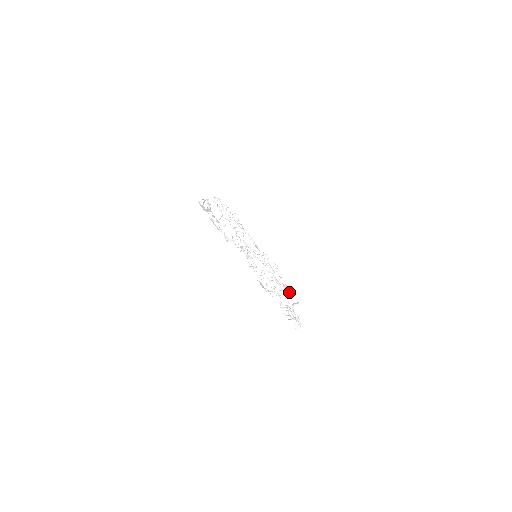
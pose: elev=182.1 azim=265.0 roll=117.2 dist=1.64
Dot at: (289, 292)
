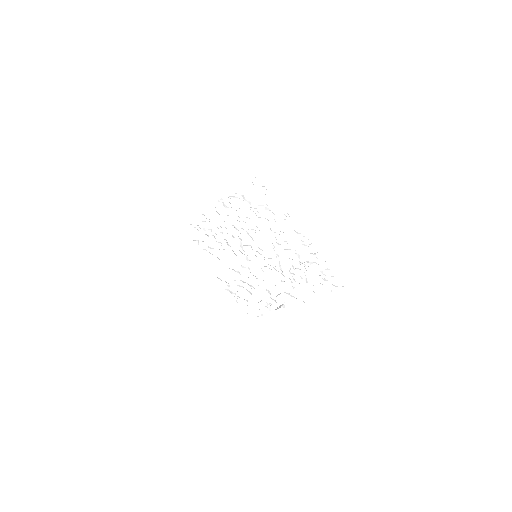
Dot at: (263, 304)
